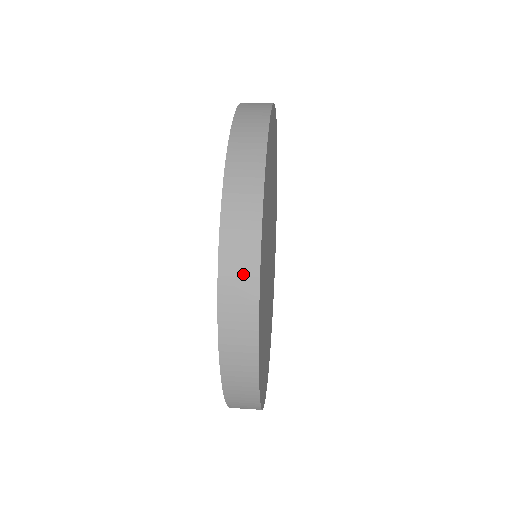
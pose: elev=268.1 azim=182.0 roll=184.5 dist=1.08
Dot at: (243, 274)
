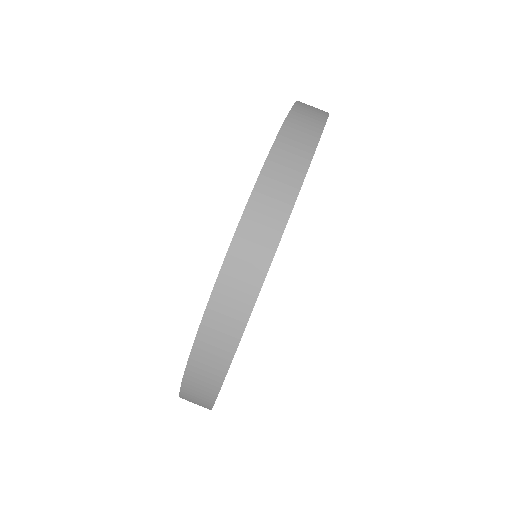
Dot at: (232, 315)
